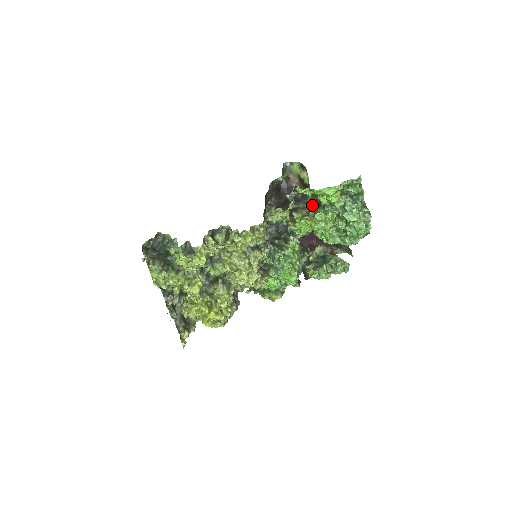
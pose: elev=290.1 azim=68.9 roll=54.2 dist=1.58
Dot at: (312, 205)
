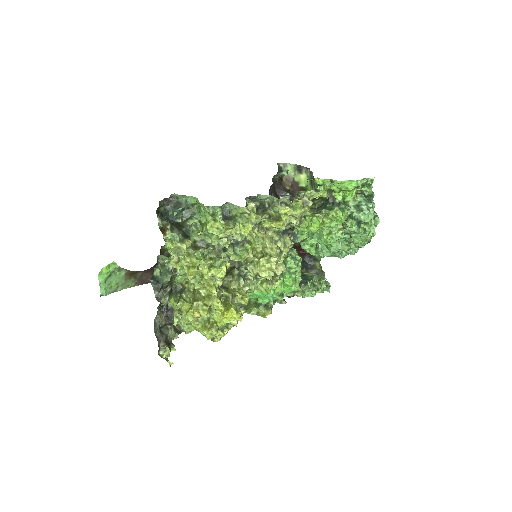
Dot at: (314, 207)
